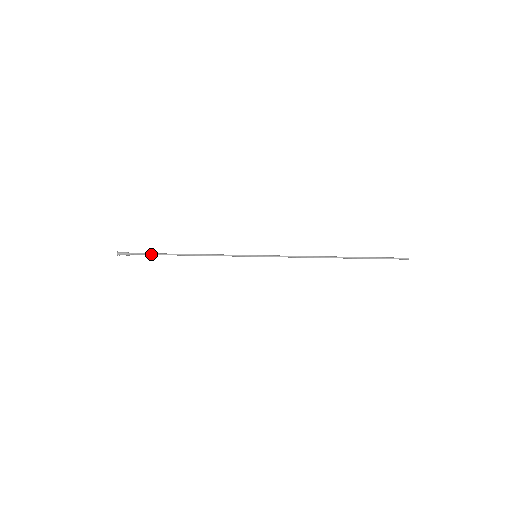
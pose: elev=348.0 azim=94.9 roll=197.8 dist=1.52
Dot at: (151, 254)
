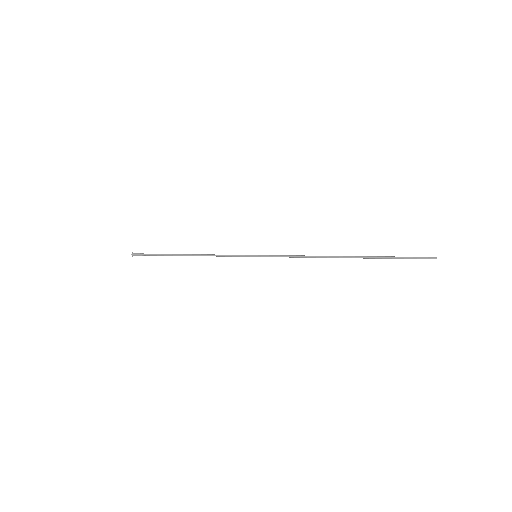
Dot at: (160, 255)
